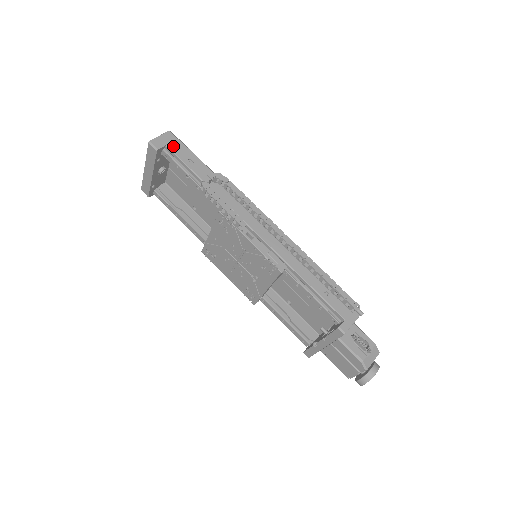
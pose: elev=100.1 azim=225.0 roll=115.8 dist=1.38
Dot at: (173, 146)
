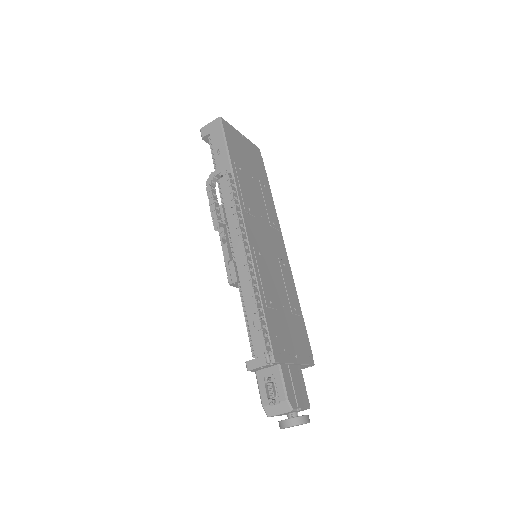
Dot at: (213, 135)
